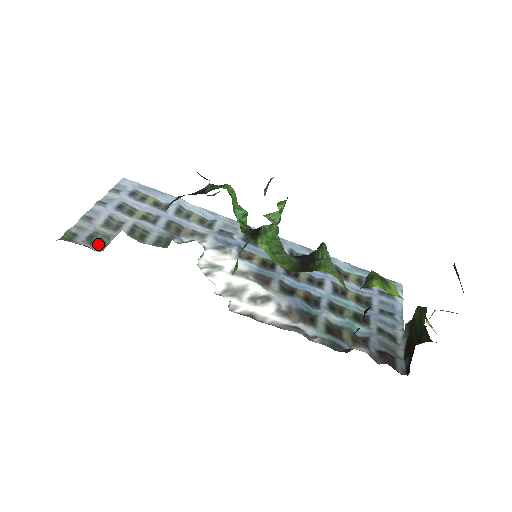
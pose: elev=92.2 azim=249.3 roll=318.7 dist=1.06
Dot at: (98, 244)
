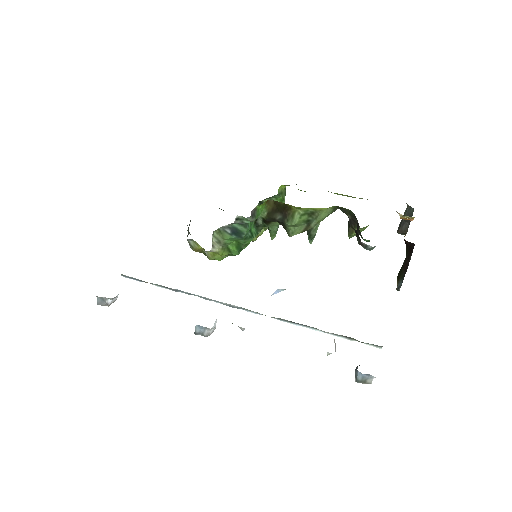
Dot at: occluded
